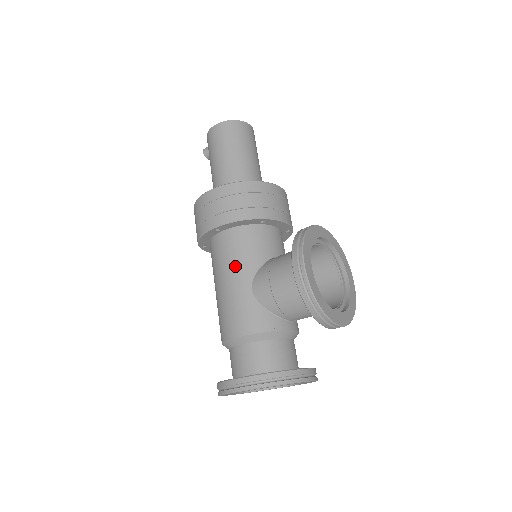
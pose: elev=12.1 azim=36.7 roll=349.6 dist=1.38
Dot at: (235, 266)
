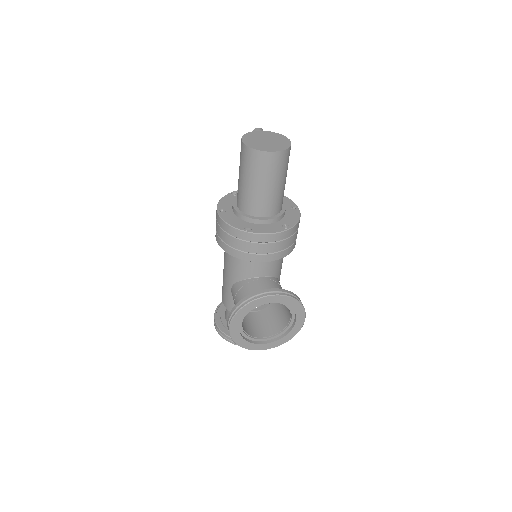
Dot at: (226, 268)
